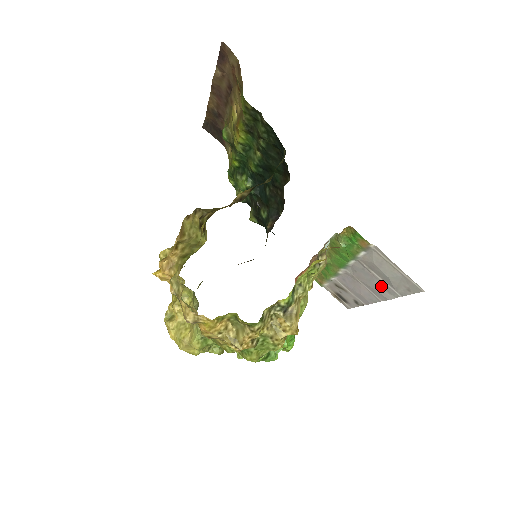
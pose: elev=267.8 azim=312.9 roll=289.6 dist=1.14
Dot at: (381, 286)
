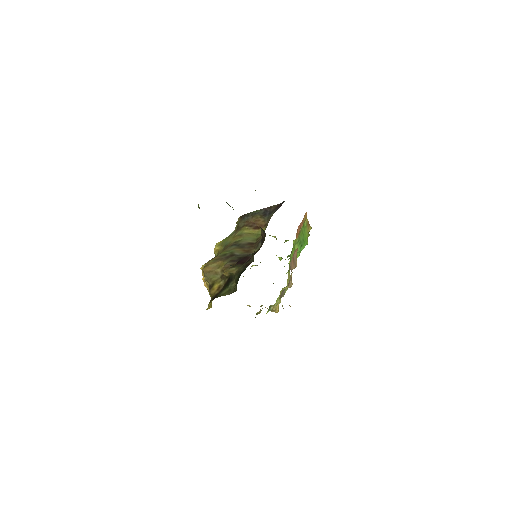
Dot at: occluded
